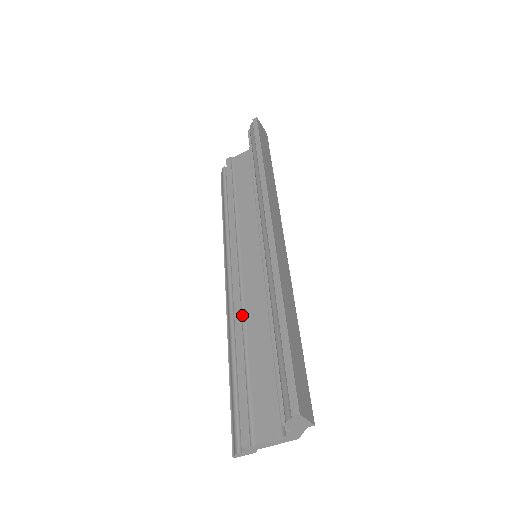
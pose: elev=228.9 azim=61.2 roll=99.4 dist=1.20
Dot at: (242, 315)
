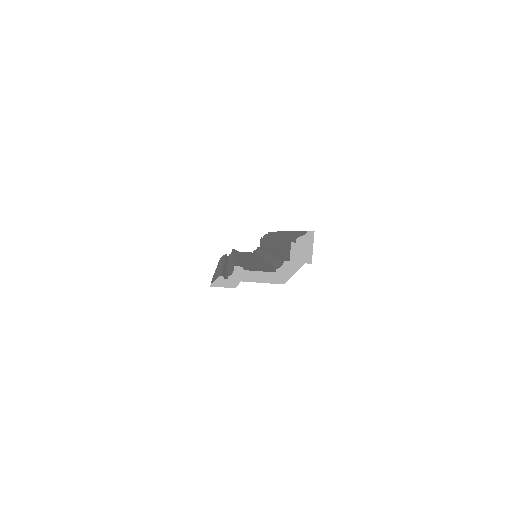
Dot at: occluded
